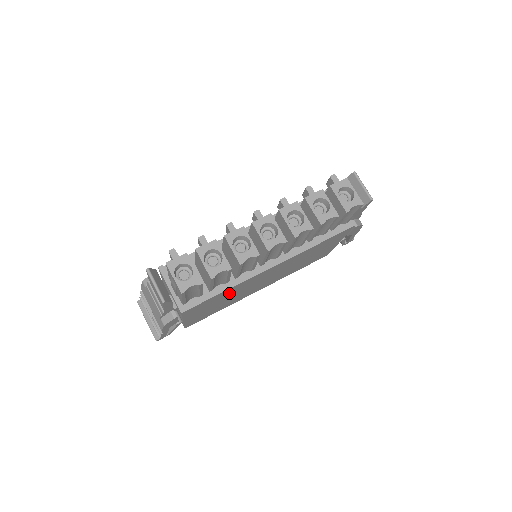
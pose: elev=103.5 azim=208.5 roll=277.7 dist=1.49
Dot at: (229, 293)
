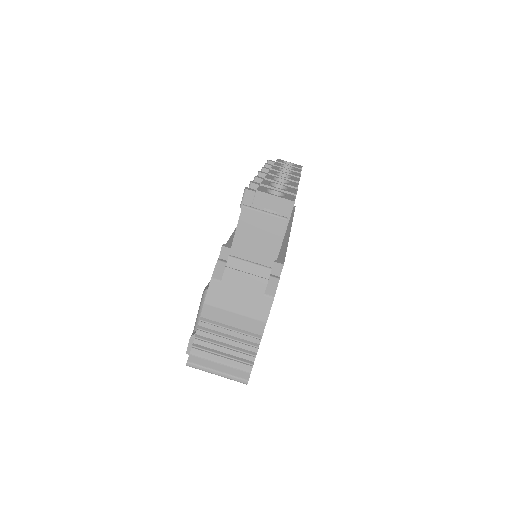
Dot at: occluded
